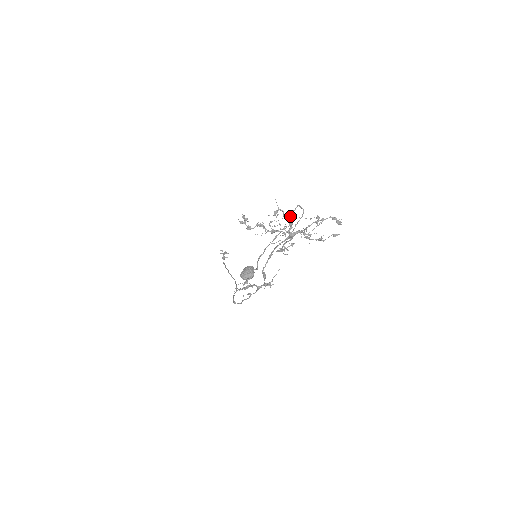
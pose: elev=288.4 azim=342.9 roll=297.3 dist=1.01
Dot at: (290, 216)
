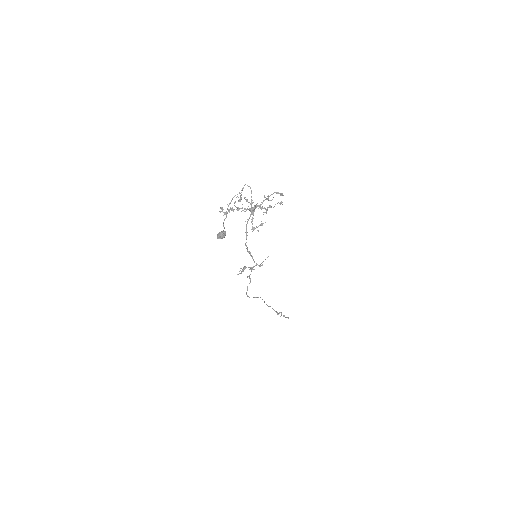
Dot at: occluded
